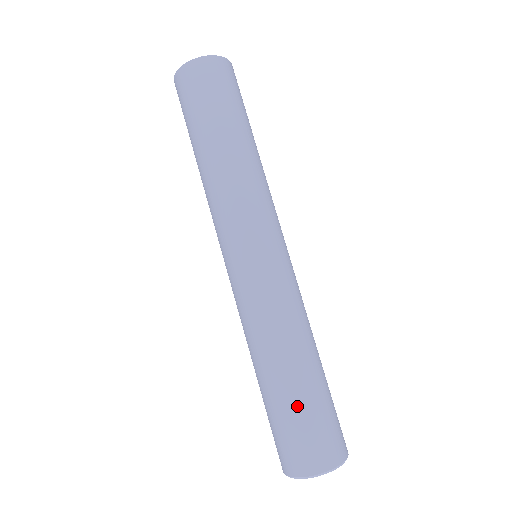
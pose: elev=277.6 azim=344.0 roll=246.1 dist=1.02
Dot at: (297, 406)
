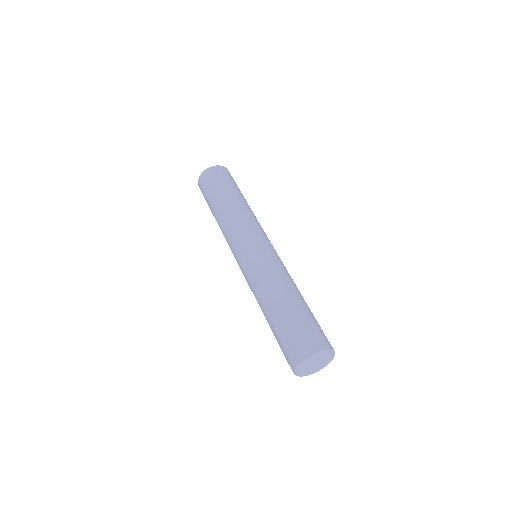
Dot at: (308, 314)
